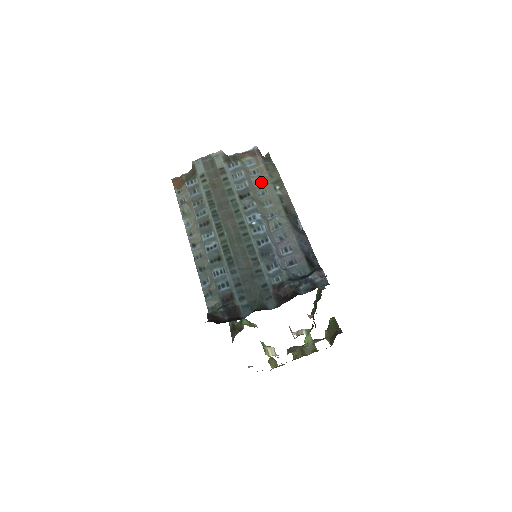
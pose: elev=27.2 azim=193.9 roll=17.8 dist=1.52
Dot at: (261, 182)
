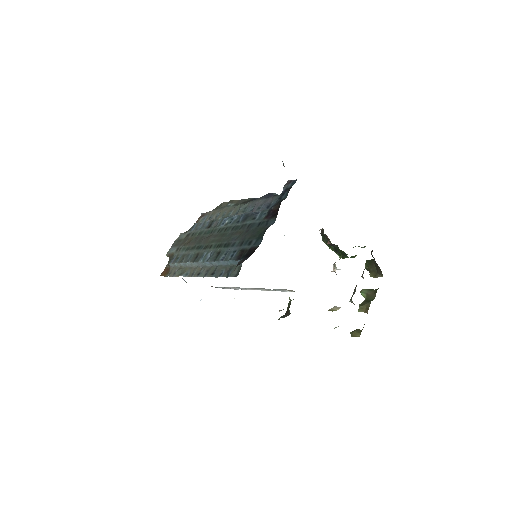
Dot at: (218, 215)
